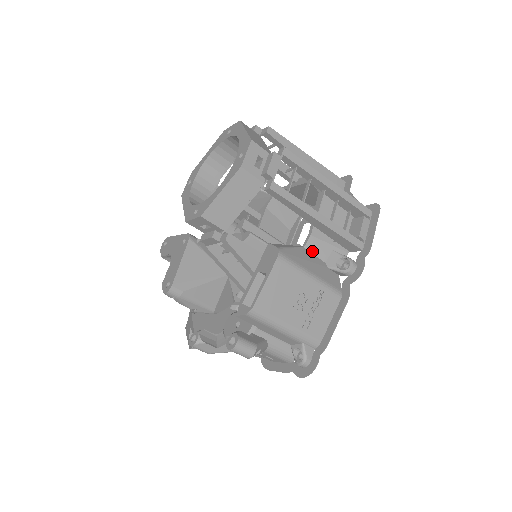
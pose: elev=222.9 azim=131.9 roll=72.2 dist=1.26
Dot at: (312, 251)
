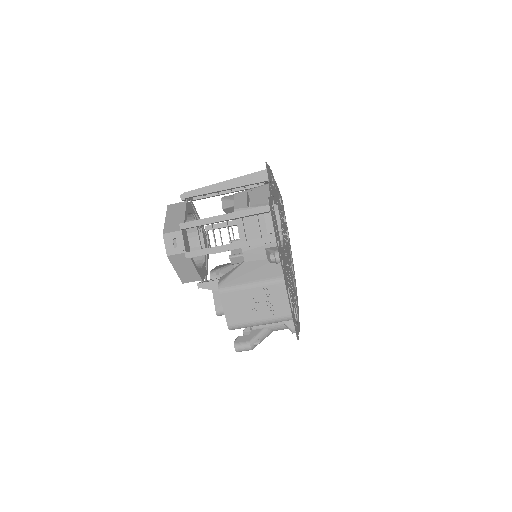
Dot at: (252, 260)
